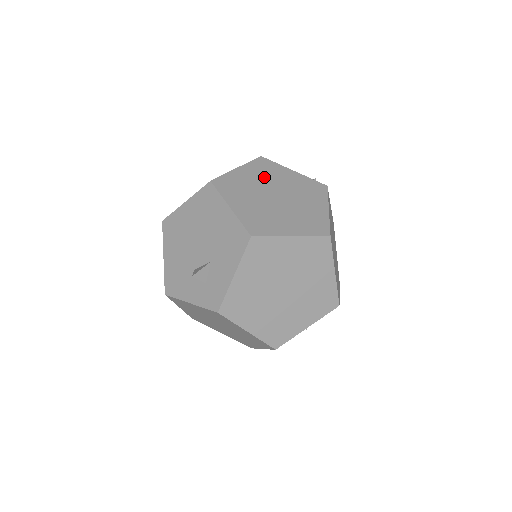
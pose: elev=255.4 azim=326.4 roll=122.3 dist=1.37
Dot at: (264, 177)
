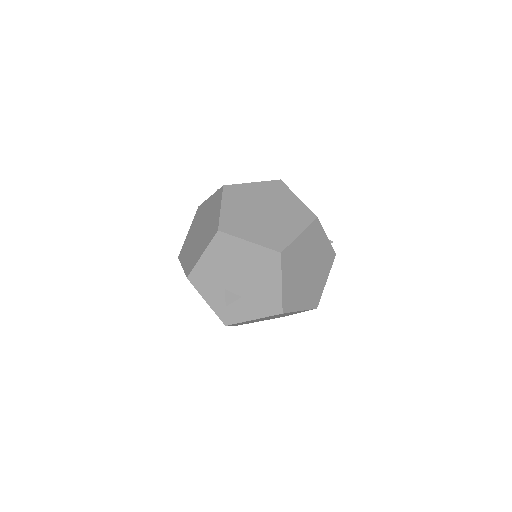
Dot at: (310, 246)
